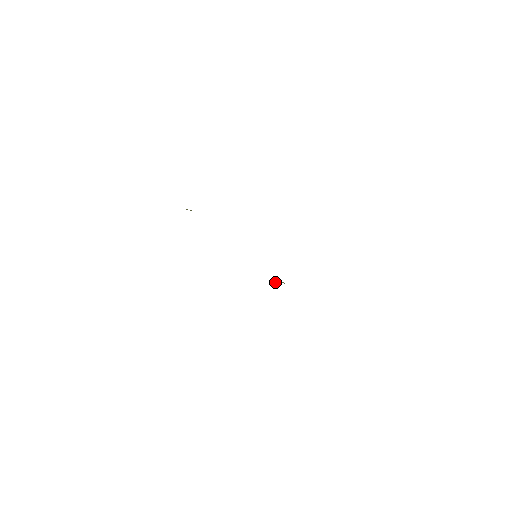
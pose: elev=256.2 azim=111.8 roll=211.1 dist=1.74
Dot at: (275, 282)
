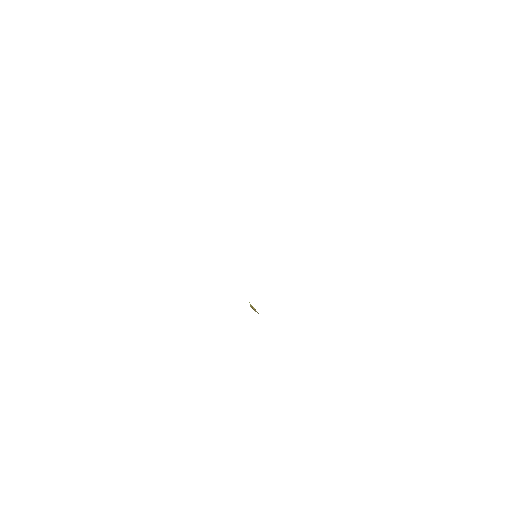
Dot at: (251, 307)
